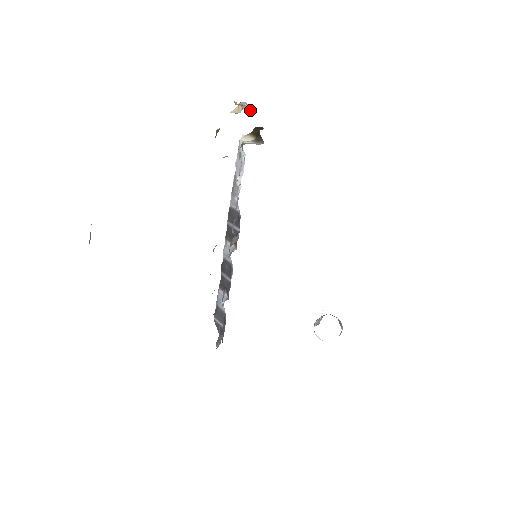
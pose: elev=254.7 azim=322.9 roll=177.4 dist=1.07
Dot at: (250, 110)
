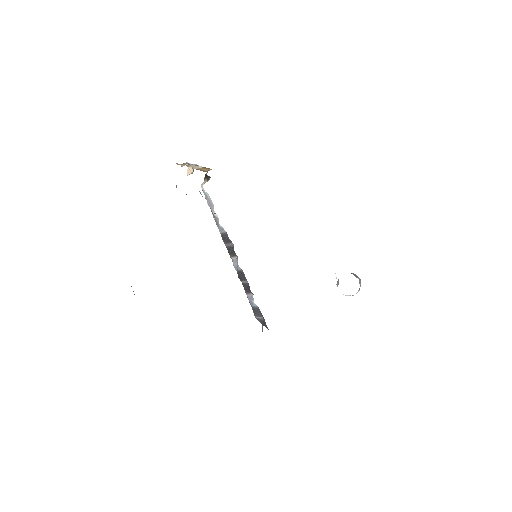
Dot at: occluded
